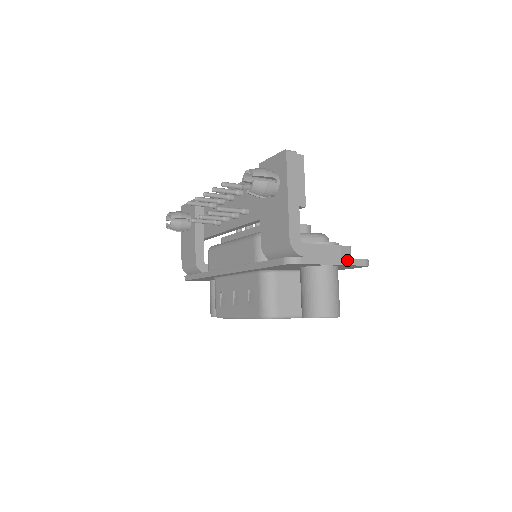
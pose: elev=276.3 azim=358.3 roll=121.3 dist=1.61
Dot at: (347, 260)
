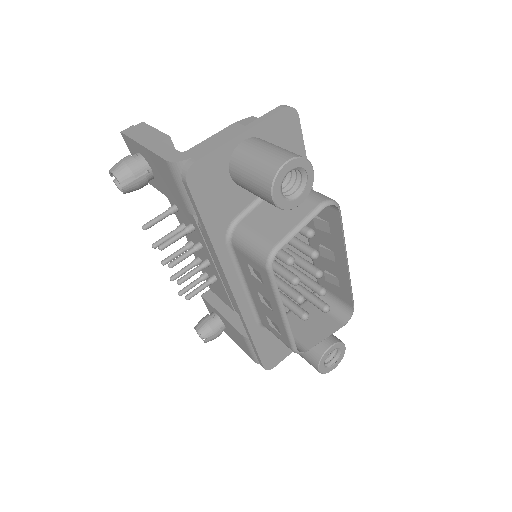
Dot at: (255, 122)
